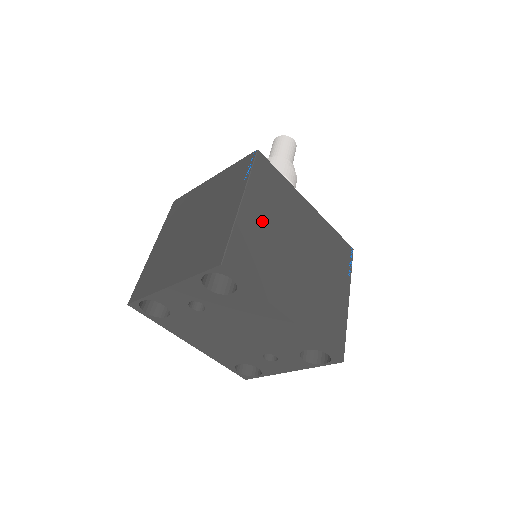
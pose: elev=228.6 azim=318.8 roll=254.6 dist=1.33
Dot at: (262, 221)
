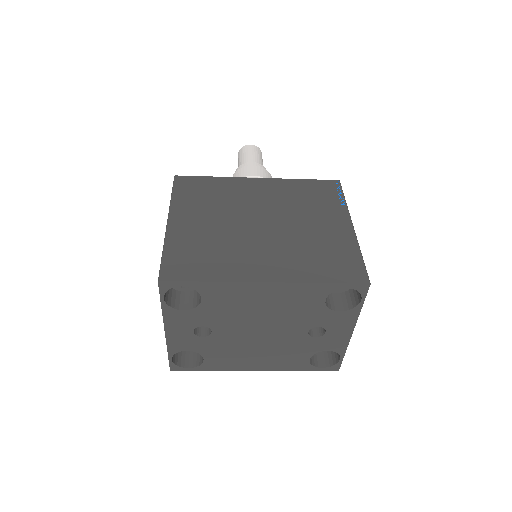
Dot at: (199, 223)
